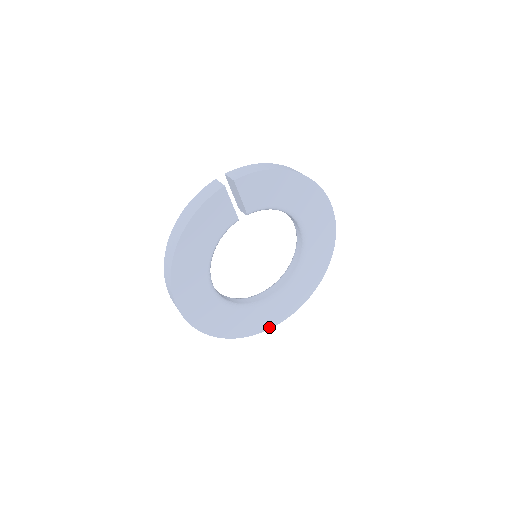
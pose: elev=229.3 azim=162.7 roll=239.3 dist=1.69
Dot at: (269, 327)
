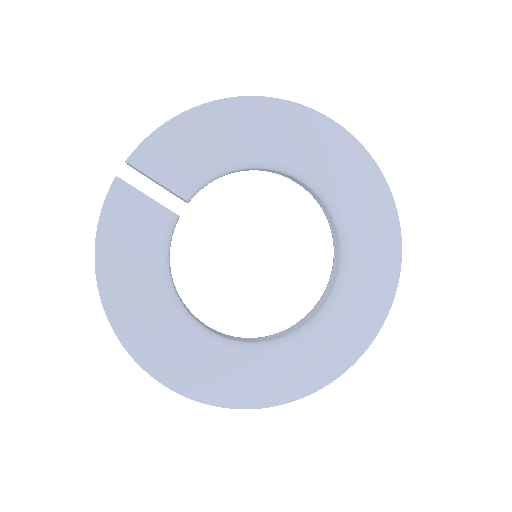
Dot at: (356, 356)
